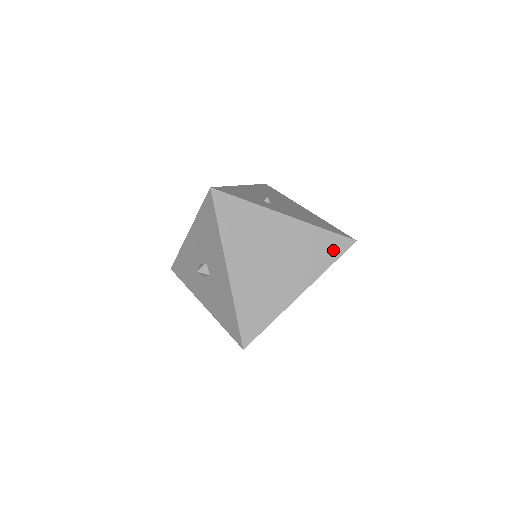
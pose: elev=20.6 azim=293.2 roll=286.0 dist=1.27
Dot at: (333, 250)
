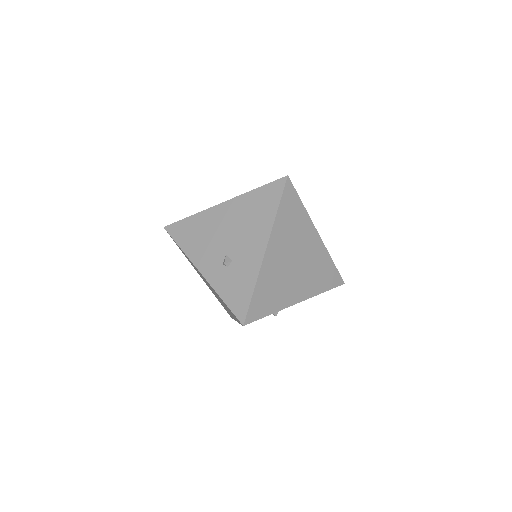
Dot at: occluded
